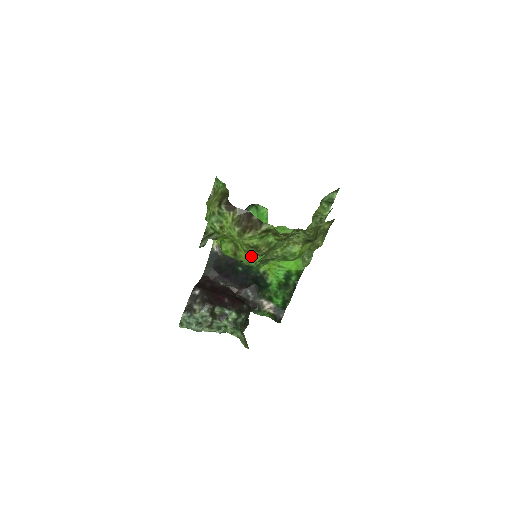
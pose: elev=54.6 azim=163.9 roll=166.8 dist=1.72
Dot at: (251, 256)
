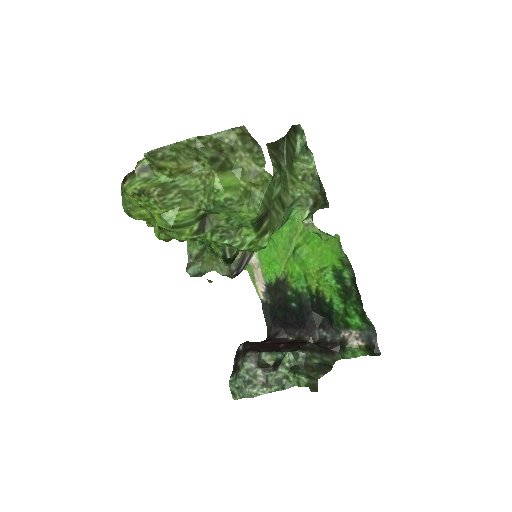
Dot at: (158, 212)
